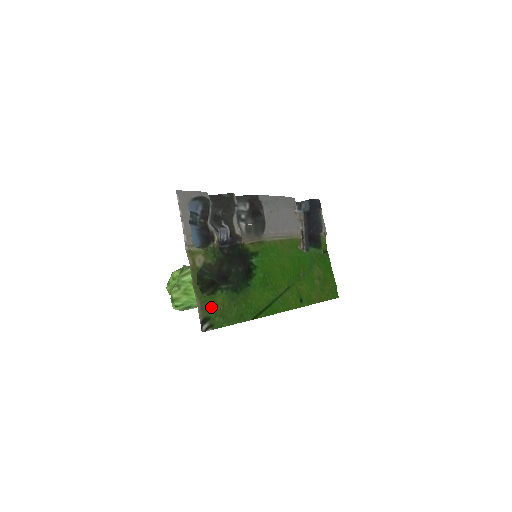
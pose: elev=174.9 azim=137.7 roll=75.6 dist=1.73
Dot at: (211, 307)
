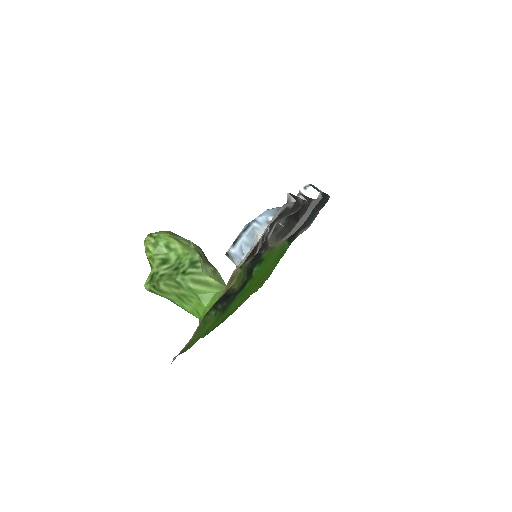
Dot at: (198, 335)
